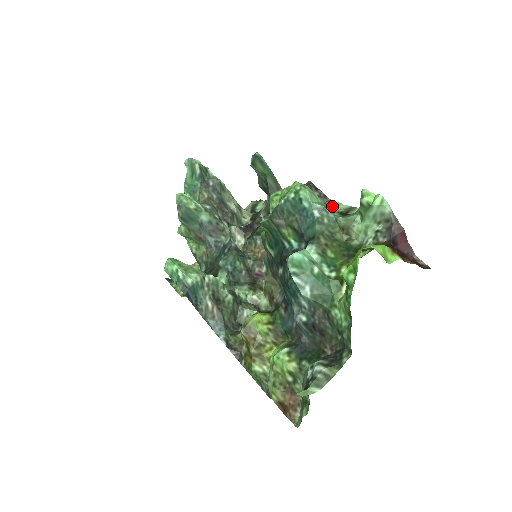
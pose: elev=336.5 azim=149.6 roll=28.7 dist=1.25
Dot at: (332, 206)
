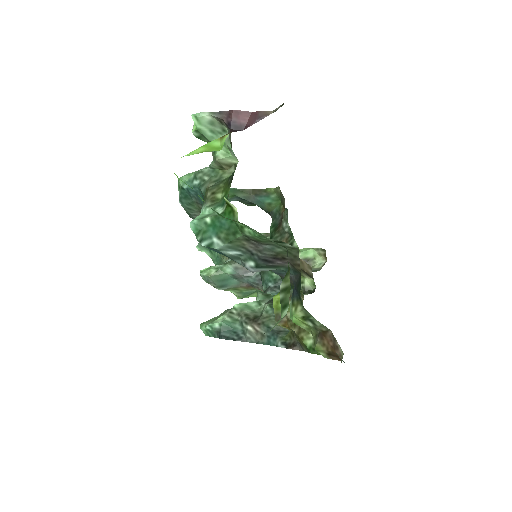
Dot at: occluded
